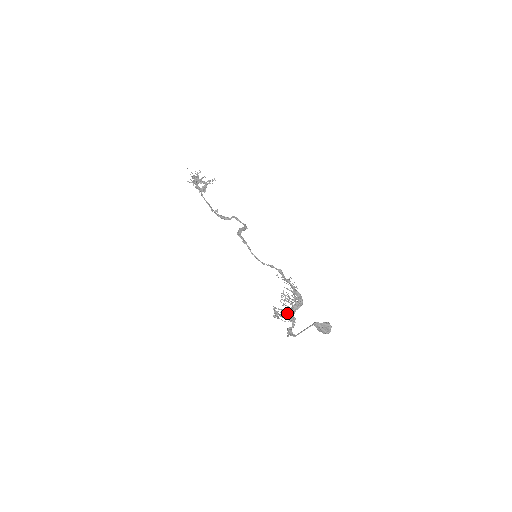
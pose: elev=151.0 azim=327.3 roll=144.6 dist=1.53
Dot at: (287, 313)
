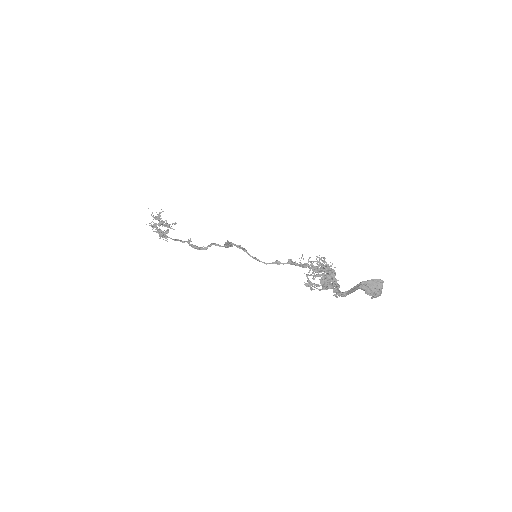
Dot at: (324, 278)
